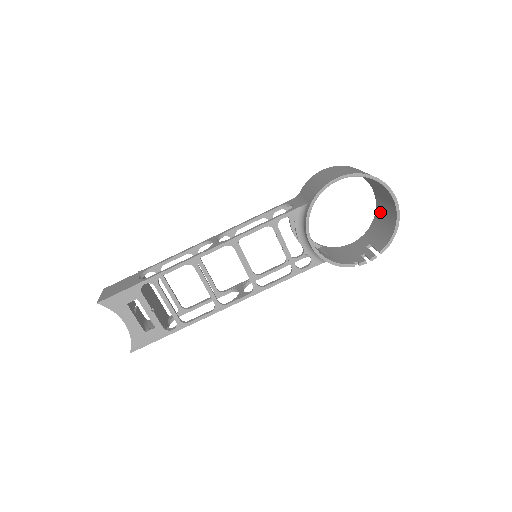
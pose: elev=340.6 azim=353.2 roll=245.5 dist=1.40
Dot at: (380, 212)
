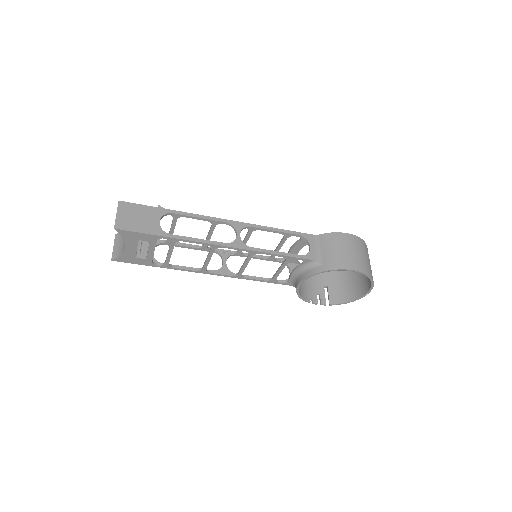
Dot at: (351, 273)
